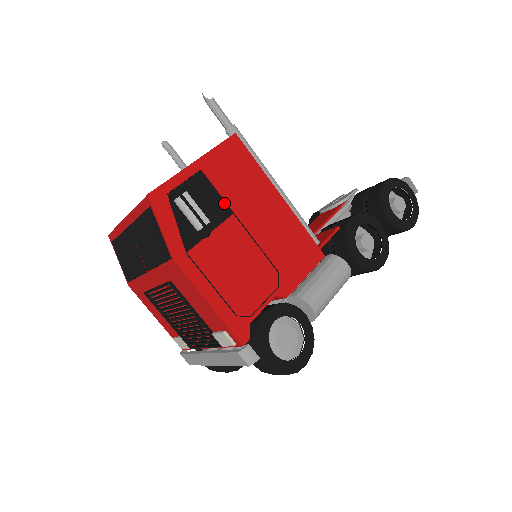
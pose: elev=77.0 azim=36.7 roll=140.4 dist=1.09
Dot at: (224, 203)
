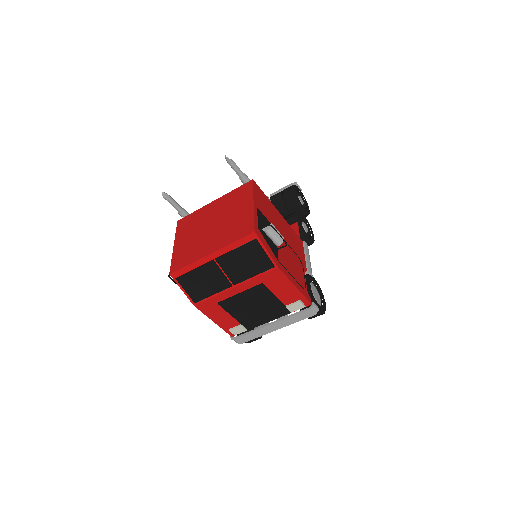
Dot at: occluded
